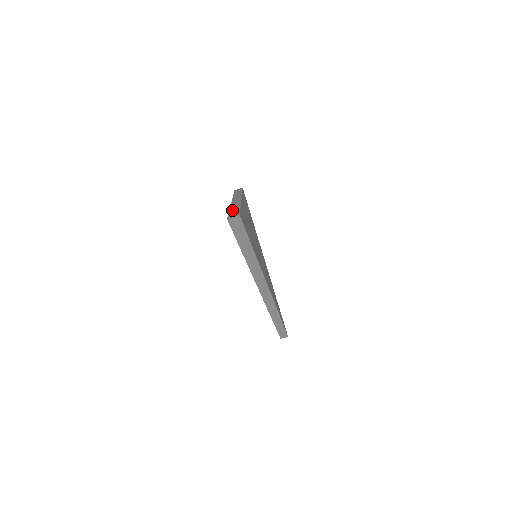
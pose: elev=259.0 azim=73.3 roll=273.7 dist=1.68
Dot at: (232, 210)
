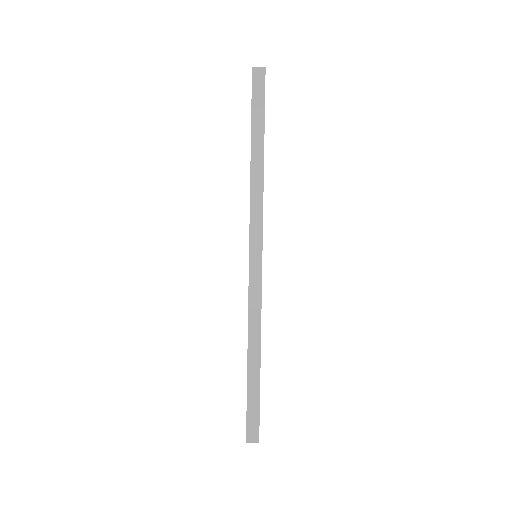
Dot at: occluded
